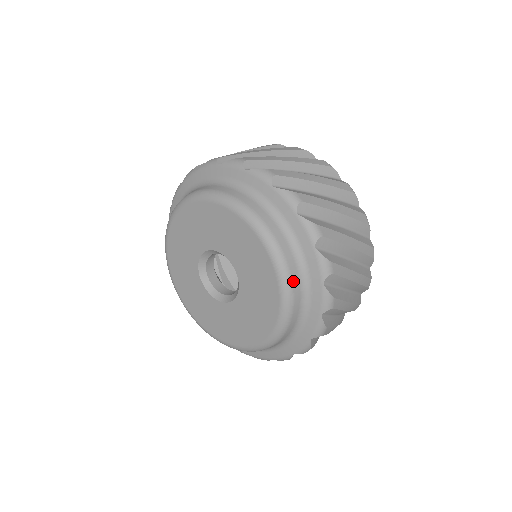
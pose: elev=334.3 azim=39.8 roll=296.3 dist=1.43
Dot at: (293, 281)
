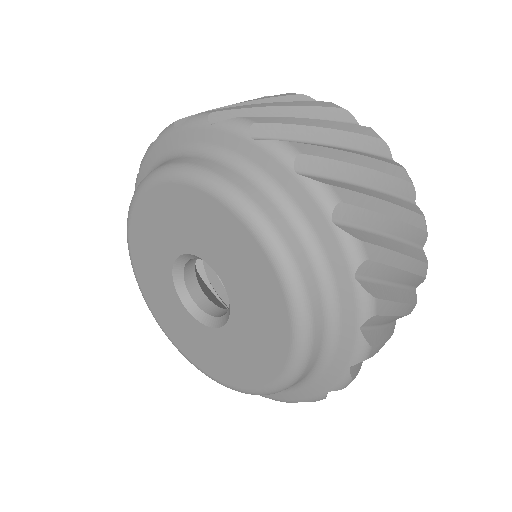
Dot at: (314, 323)
